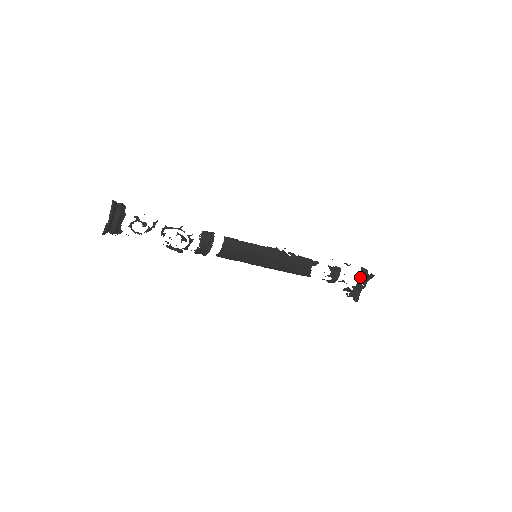
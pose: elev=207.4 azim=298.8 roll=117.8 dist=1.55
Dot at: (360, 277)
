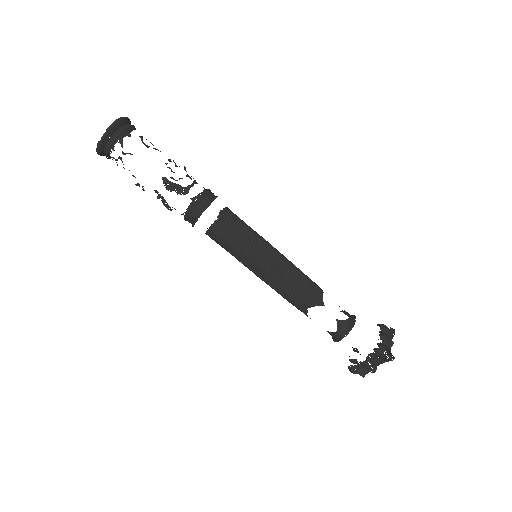
Dot at: (379, 335)
